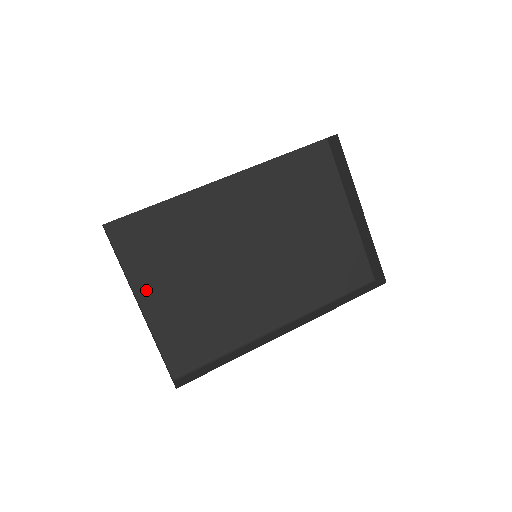
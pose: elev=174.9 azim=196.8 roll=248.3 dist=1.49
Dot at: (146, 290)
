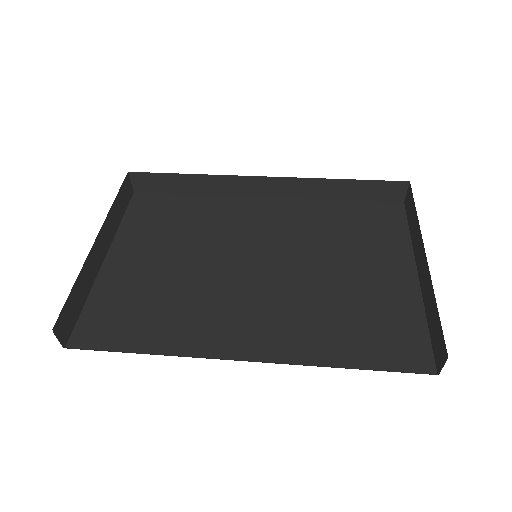
Dot at: (123, 249)
